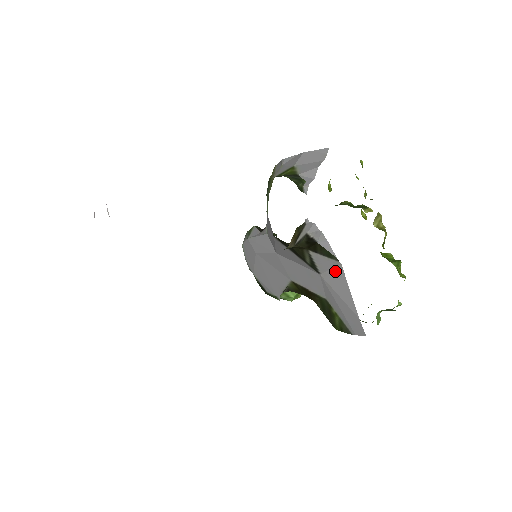
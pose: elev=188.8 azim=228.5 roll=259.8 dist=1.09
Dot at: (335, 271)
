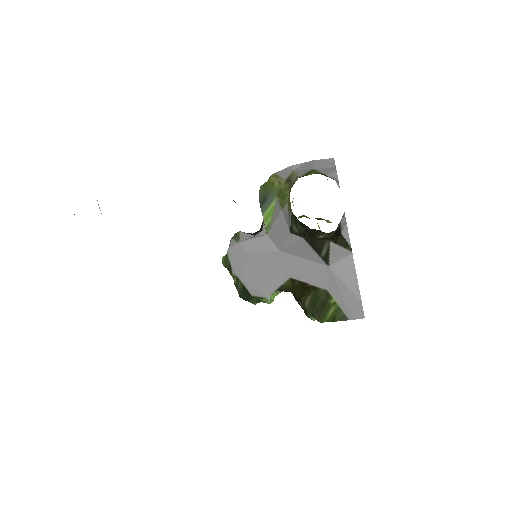
Dot at: (345, 261)
